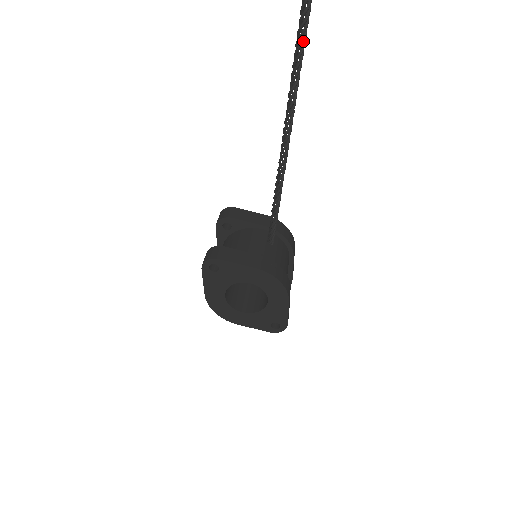
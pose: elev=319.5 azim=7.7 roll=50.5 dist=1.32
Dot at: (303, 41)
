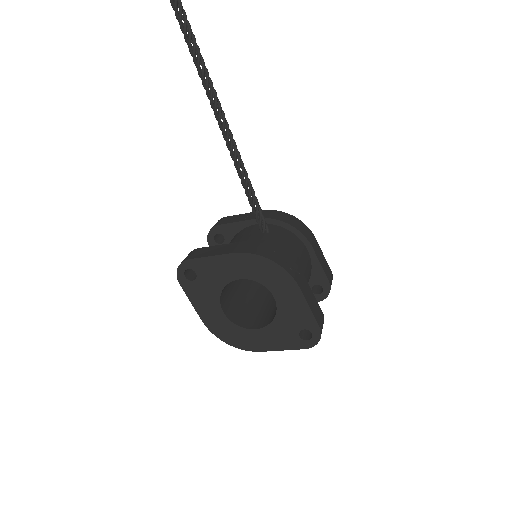
Dot at: out of frame
